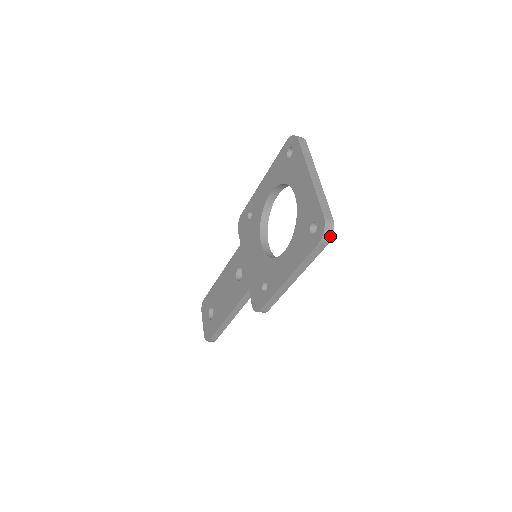
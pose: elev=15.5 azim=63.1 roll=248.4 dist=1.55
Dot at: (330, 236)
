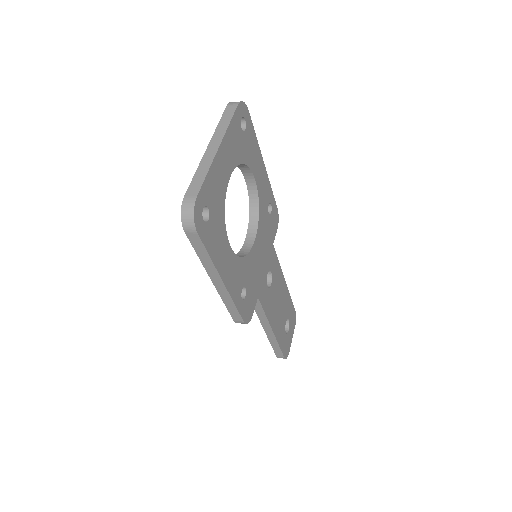
Dot at: (192, 221)
